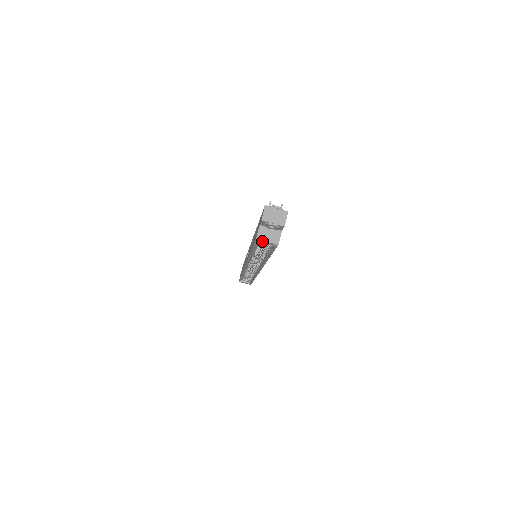
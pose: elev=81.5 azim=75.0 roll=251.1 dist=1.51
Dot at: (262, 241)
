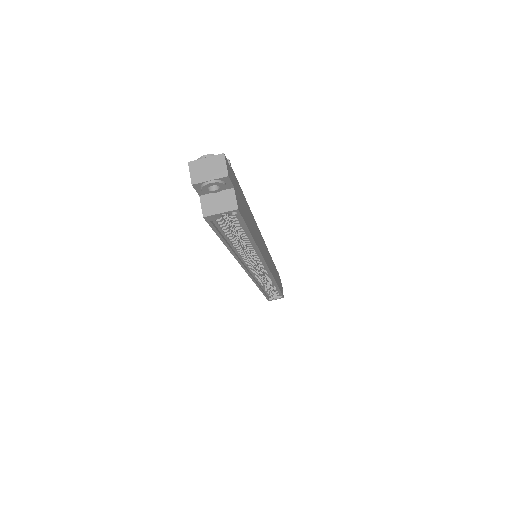
Dot at: (214, 216)
